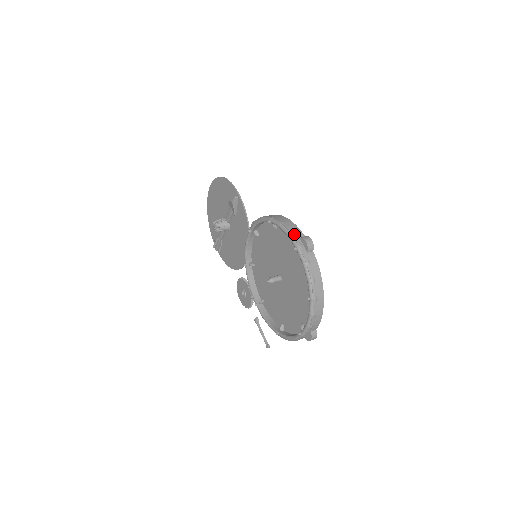
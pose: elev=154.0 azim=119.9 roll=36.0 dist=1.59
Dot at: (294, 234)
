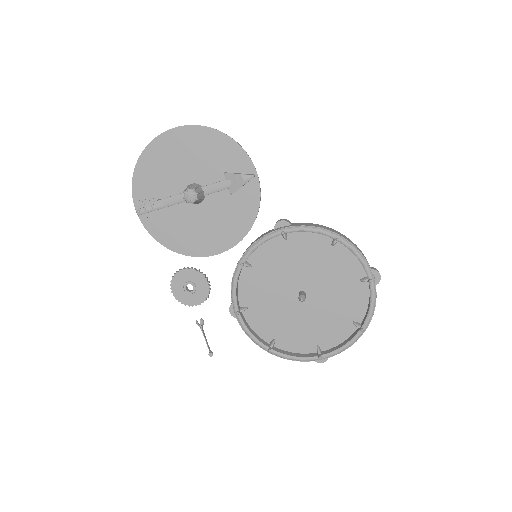
Dot at: occluded
